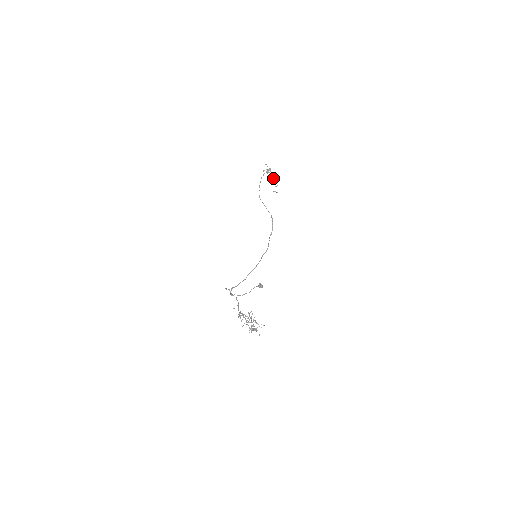
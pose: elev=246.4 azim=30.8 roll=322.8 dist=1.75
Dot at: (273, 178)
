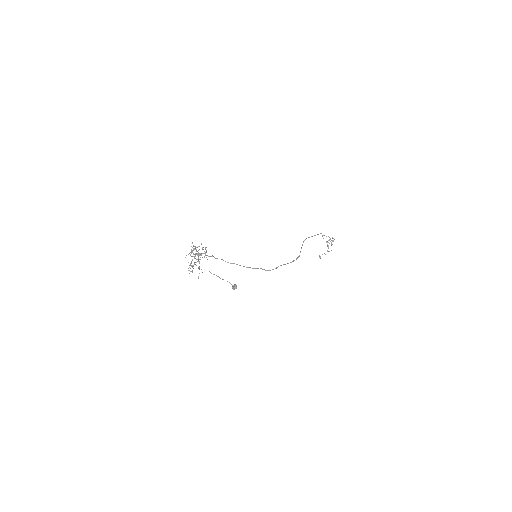
Dot at: occluded
